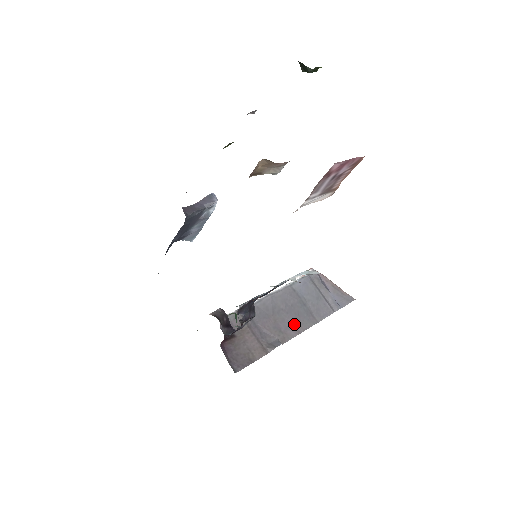
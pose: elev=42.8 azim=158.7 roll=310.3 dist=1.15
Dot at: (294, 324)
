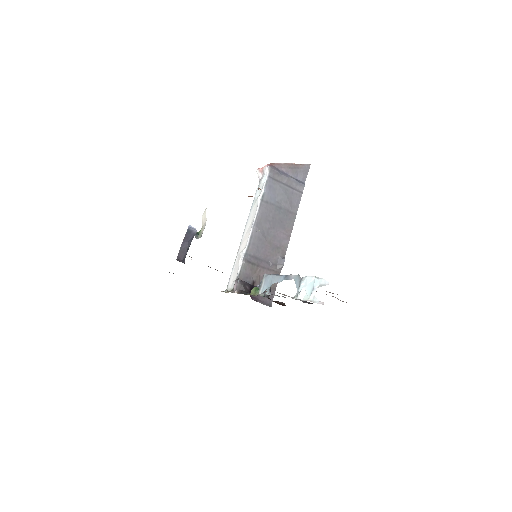
Dot at: (283, 233)
